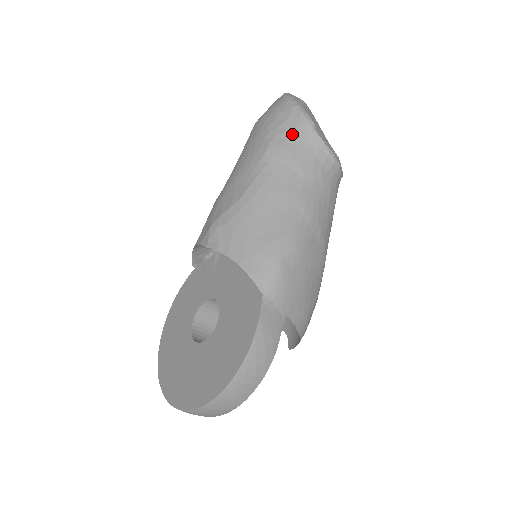
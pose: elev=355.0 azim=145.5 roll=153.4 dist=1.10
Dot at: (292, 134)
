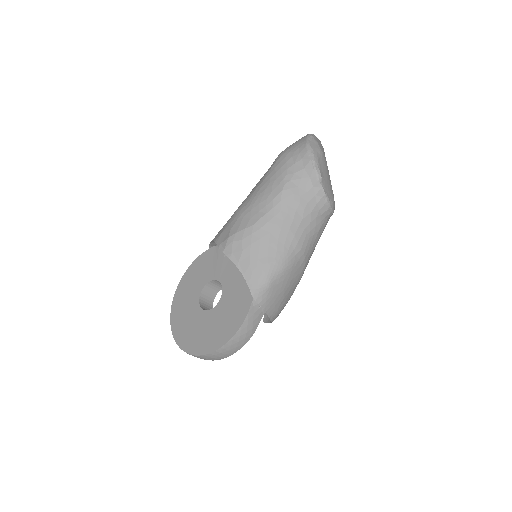
Dot at: (304, 182)
